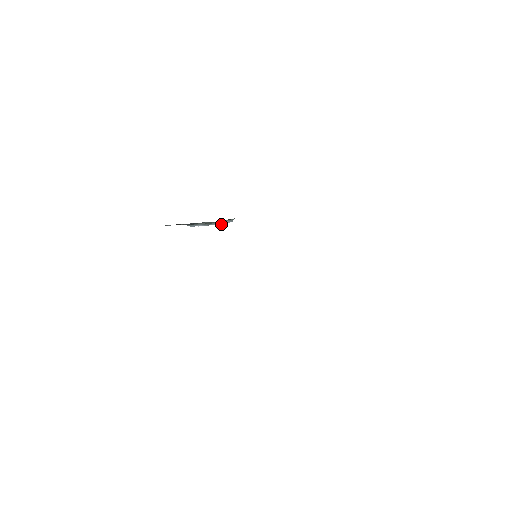
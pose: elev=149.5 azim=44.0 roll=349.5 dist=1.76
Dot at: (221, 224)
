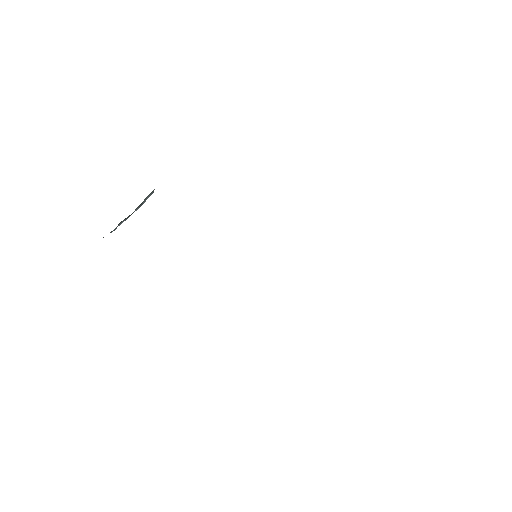
Dot at: (142, 204)
